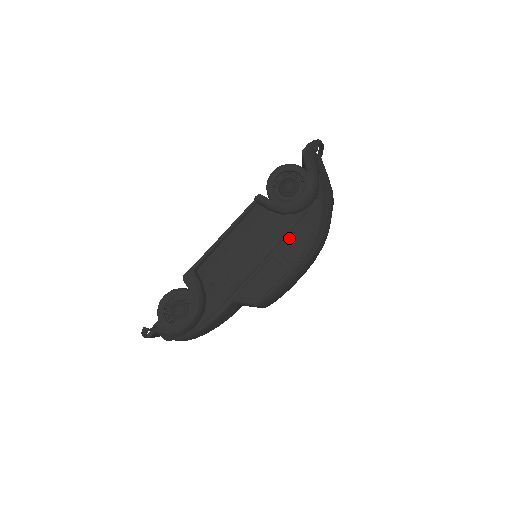
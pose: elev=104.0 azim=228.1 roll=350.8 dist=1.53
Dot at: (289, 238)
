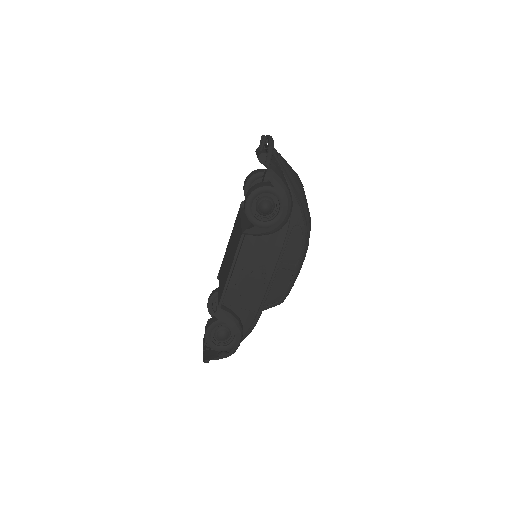
Dot at: (285, 248)
